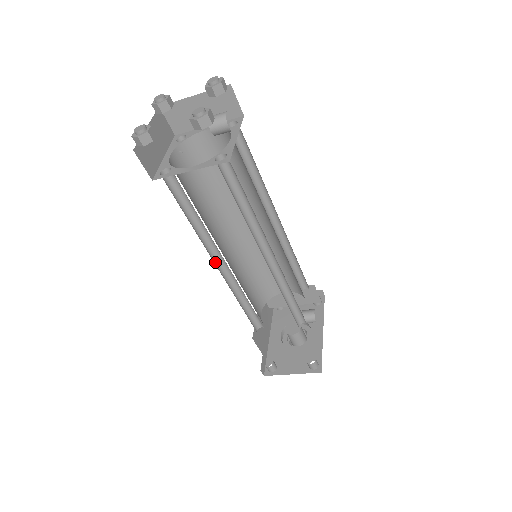
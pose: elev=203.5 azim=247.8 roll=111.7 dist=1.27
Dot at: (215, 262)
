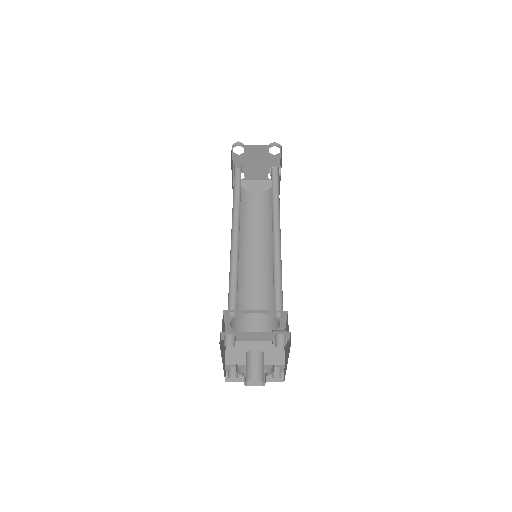
Dot at: (231, 229)
